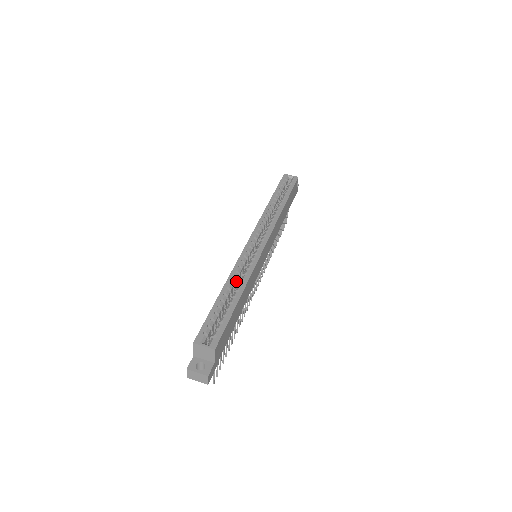
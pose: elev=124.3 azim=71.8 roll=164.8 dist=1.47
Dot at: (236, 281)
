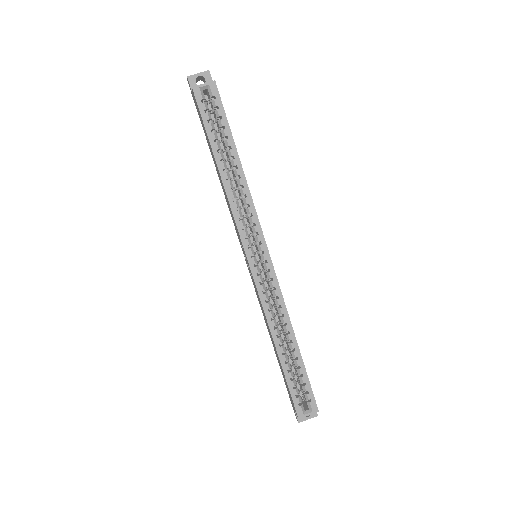
Dot at: (276, 325)
